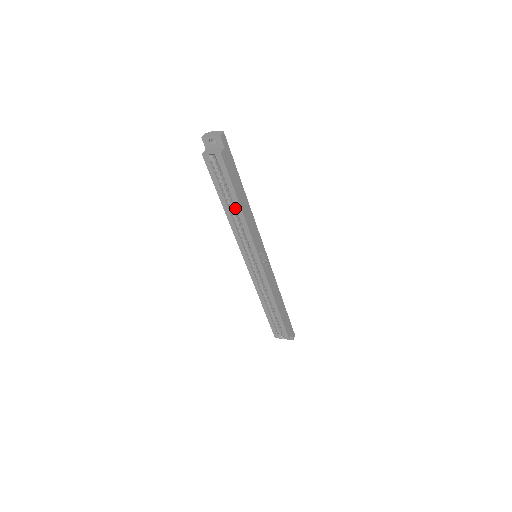
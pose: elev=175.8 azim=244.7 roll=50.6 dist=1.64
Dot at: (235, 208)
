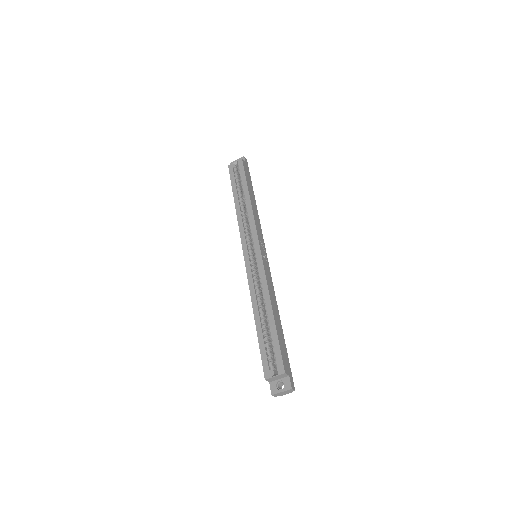
Dot at: (244, 199)
